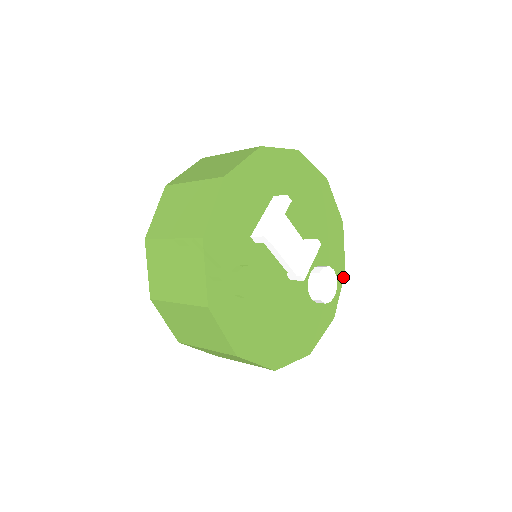
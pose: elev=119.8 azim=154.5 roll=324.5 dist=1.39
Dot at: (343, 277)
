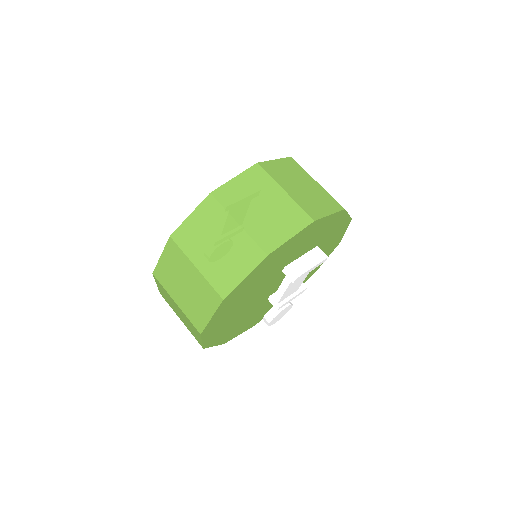
Dot at: occluded
